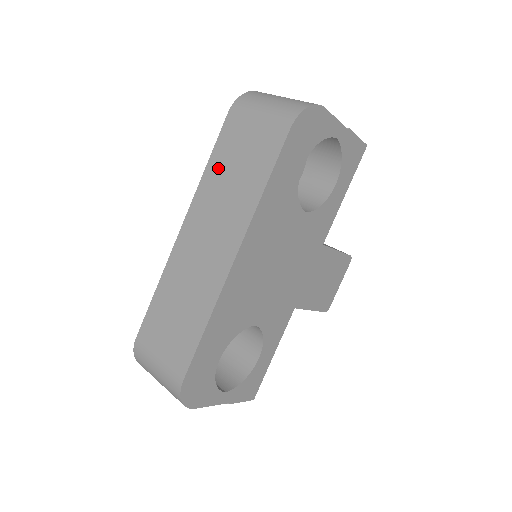
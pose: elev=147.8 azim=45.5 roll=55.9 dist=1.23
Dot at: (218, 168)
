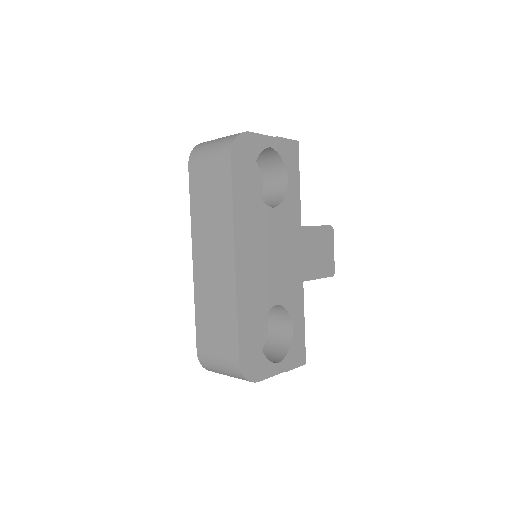
Dot at: (198, 206)
